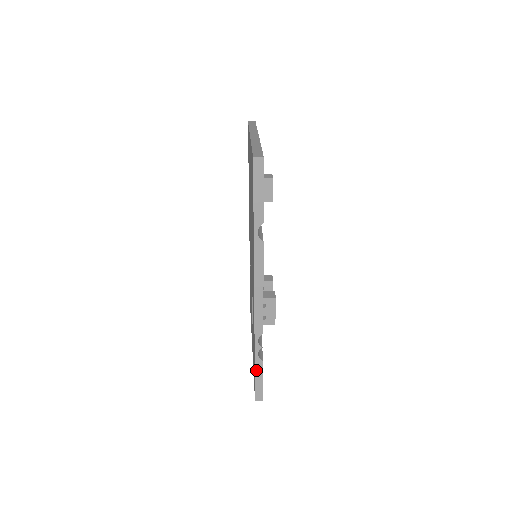
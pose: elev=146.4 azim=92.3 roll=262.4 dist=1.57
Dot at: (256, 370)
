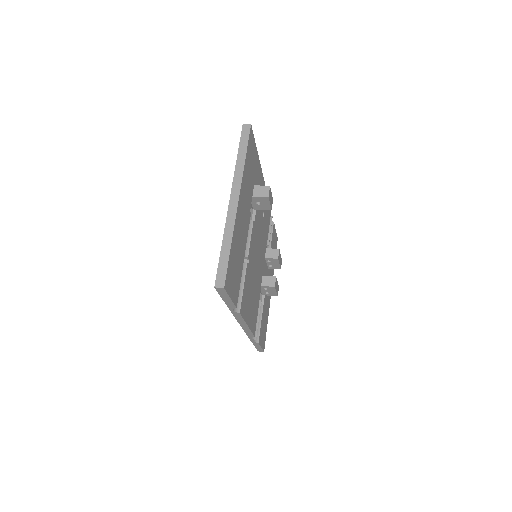
Dot at: (254, 345)
